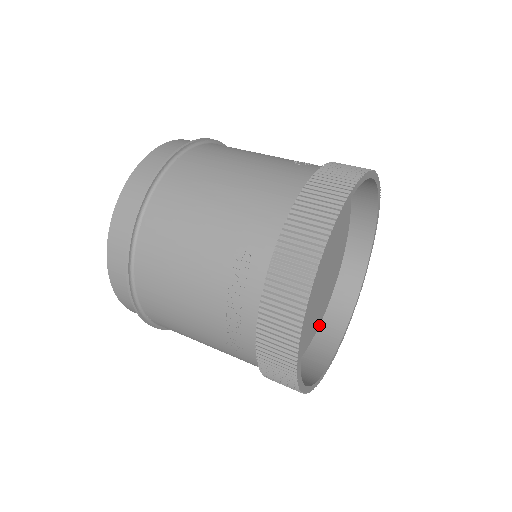
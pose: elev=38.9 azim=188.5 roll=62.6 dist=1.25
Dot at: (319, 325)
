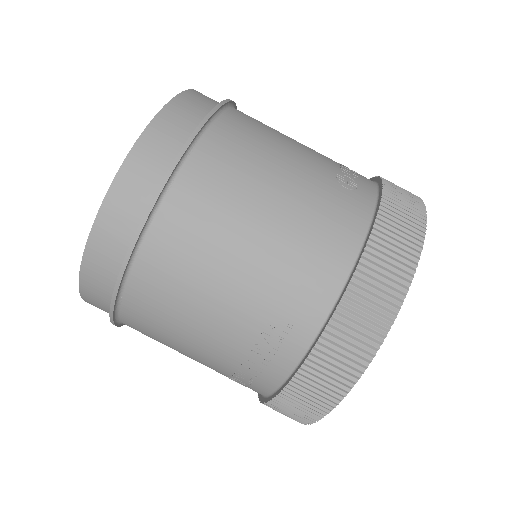
Dot at: occluded
